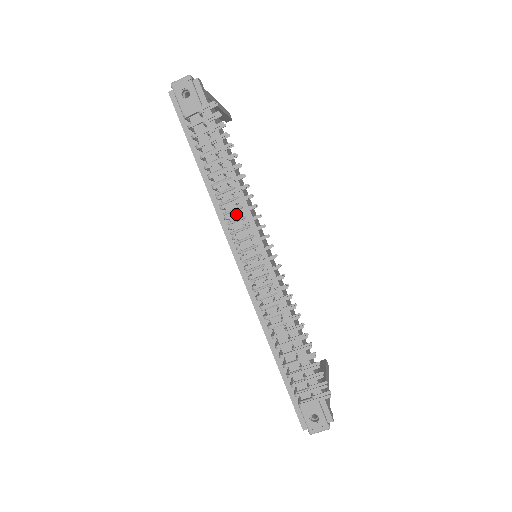
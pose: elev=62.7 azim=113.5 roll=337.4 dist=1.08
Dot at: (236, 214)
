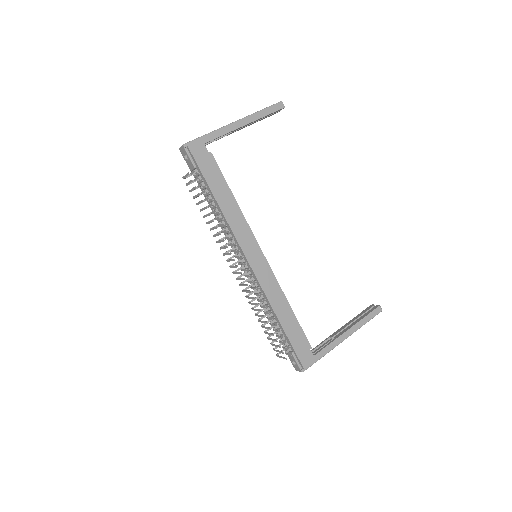
Dot at: (219, 242)
